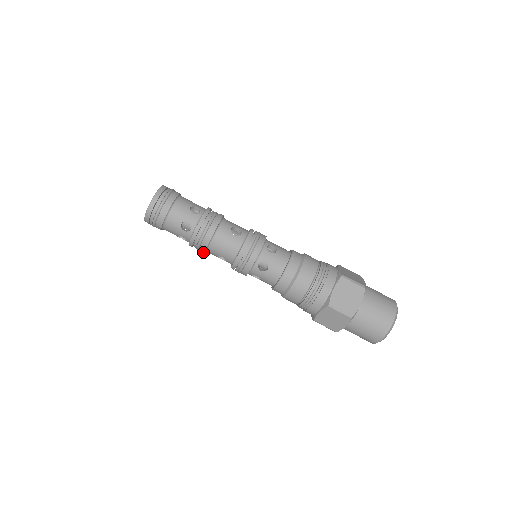
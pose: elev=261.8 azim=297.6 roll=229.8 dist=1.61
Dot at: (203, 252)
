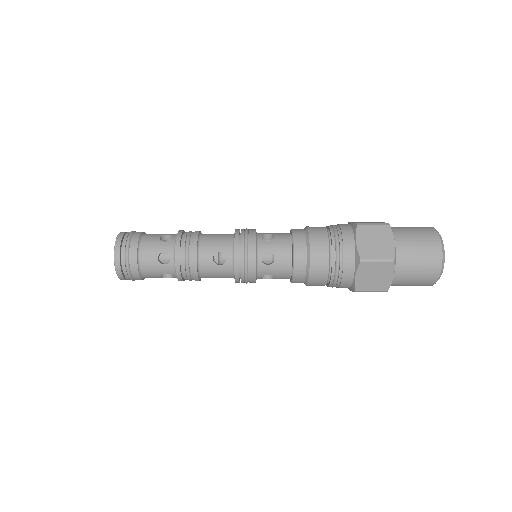
Dot at: occluded
